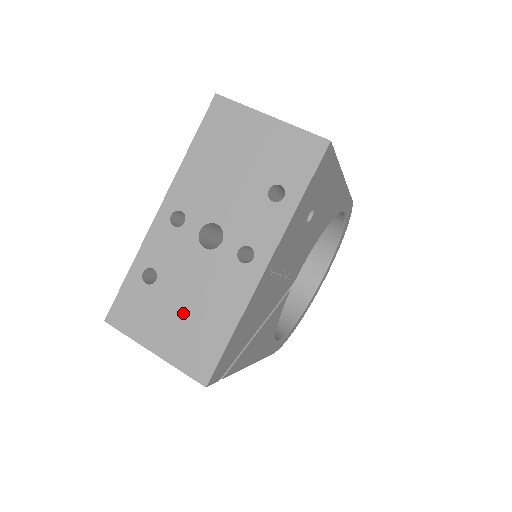
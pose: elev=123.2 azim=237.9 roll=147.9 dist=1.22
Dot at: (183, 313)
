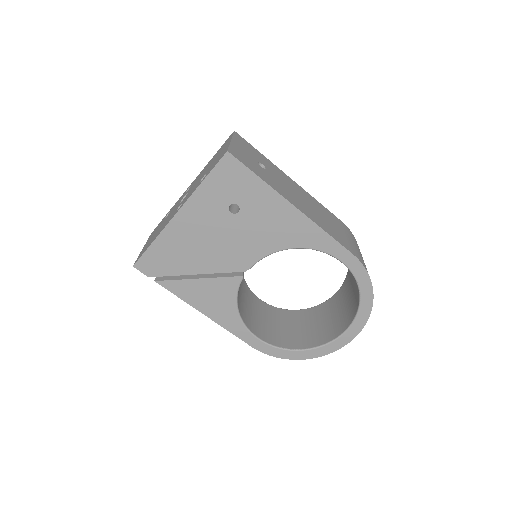
Dot at: occluded
